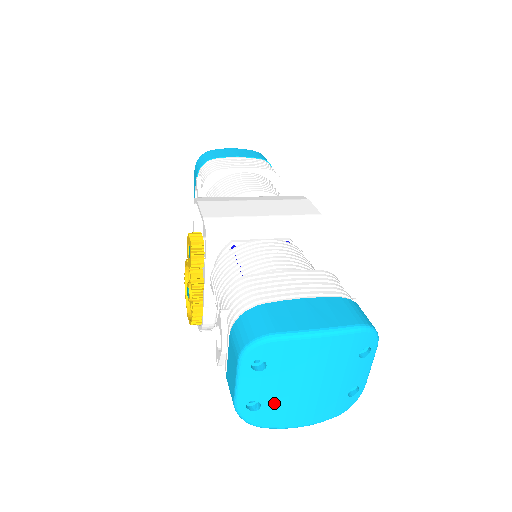
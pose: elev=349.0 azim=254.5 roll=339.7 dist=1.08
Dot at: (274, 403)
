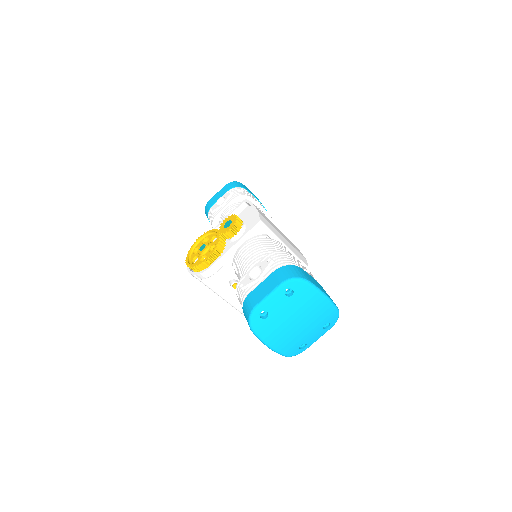
Dot at: (274, 320)
